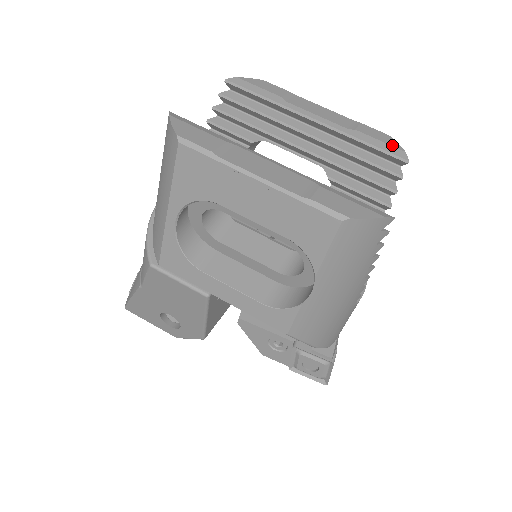
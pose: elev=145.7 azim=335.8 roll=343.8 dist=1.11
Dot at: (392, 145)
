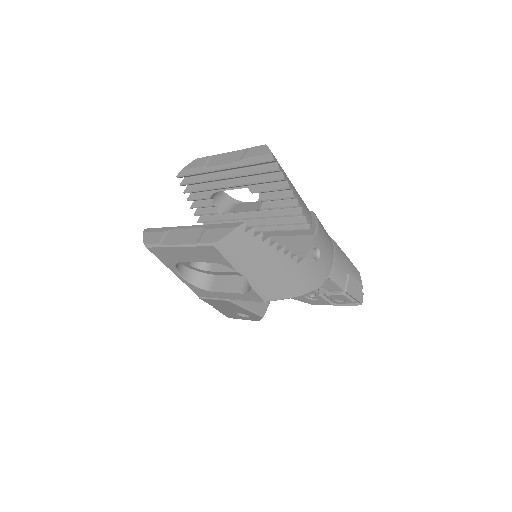
Dot at: (264, 154)
